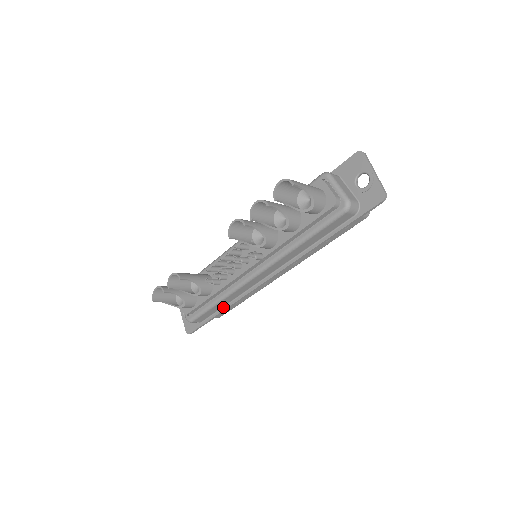
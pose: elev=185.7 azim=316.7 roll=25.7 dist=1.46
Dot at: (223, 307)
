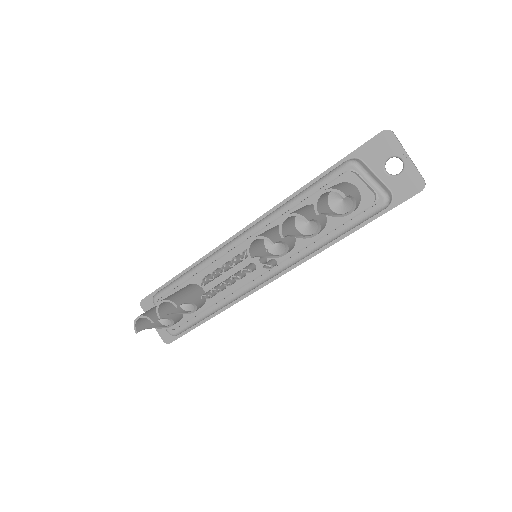
Dot at: occluded
